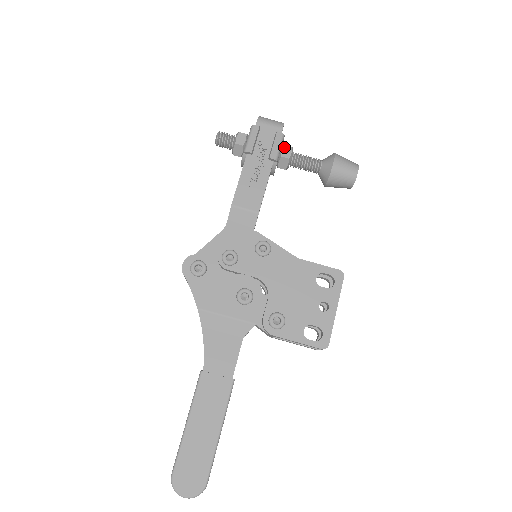
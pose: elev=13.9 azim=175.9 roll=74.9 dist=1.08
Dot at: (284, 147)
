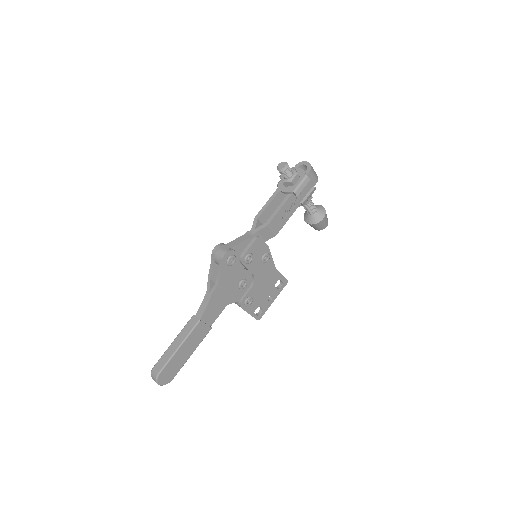
Dot at: (310, 196)
